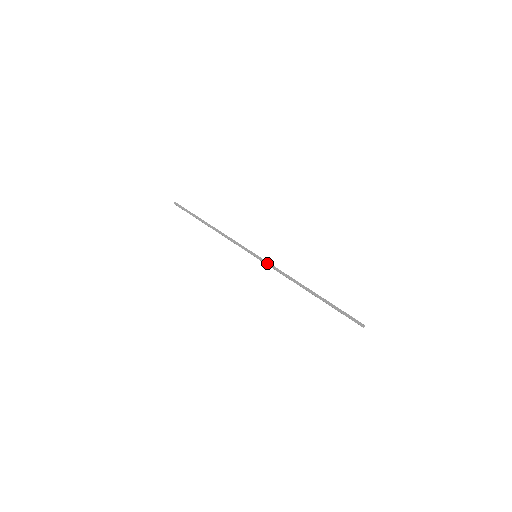
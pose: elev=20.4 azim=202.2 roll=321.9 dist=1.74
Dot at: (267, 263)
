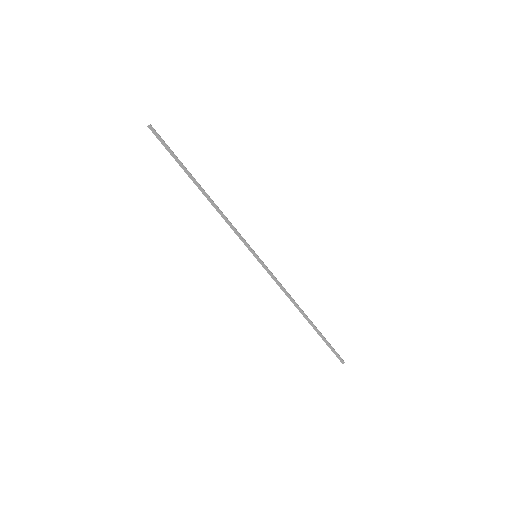
Dot at: (268, 271)
